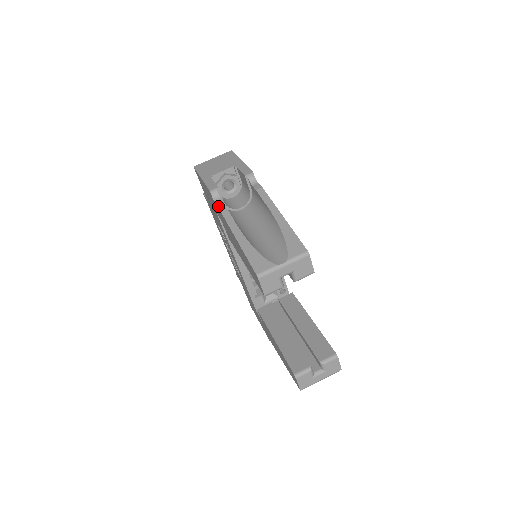
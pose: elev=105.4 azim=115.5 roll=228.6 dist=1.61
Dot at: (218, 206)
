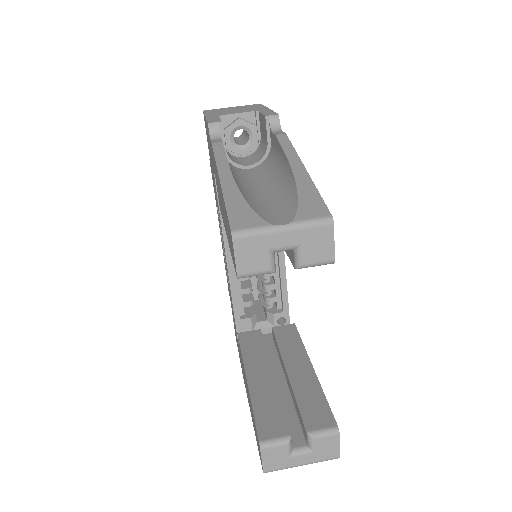
Dot at: (212, 142)
